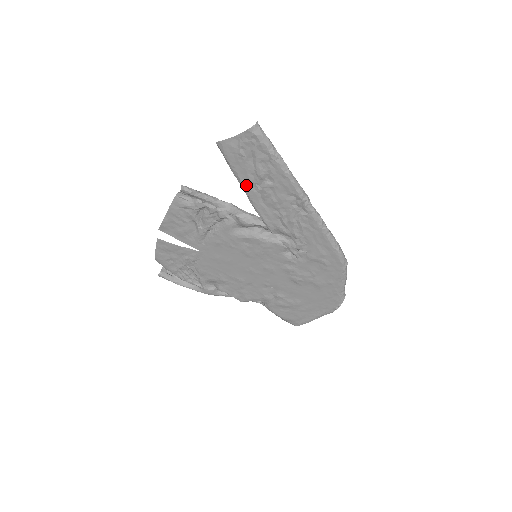
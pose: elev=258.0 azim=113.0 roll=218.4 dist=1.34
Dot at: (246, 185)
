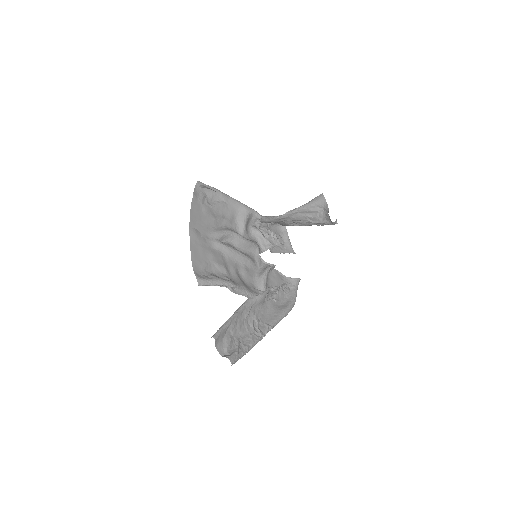
Dot at: (232, 321)
